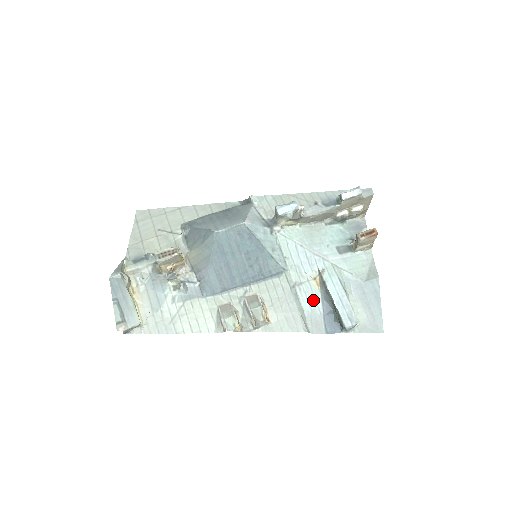
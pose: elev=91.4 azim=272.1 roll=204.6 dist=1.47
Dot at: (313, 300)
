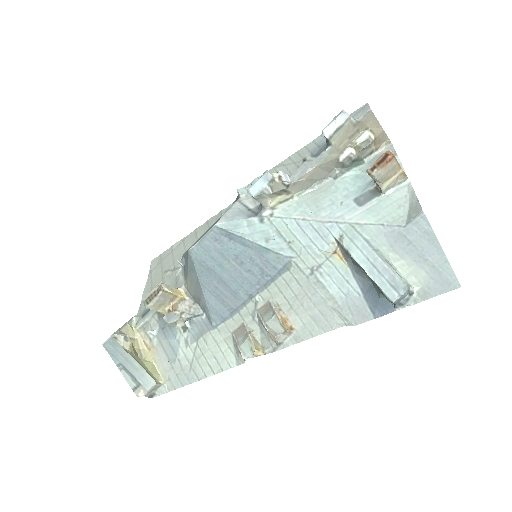
Dot at: (342, 281)
